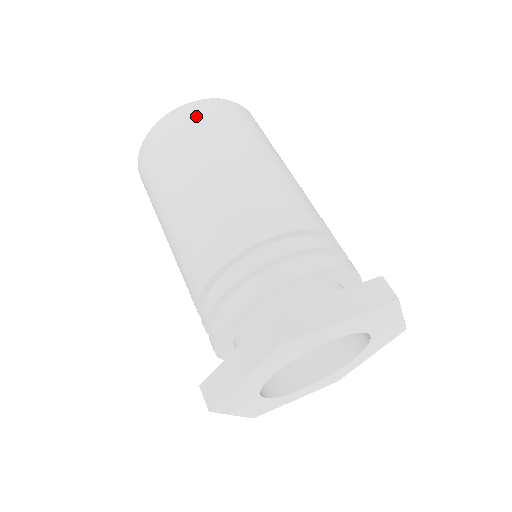
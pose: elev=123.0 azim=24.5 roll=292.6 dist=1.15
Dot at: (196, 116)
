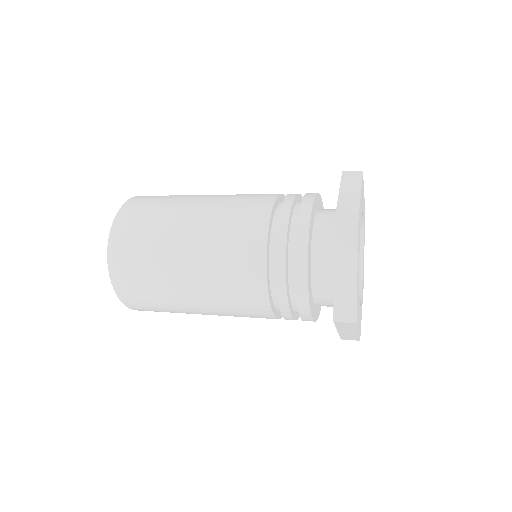
Dot at: (134, 213)
